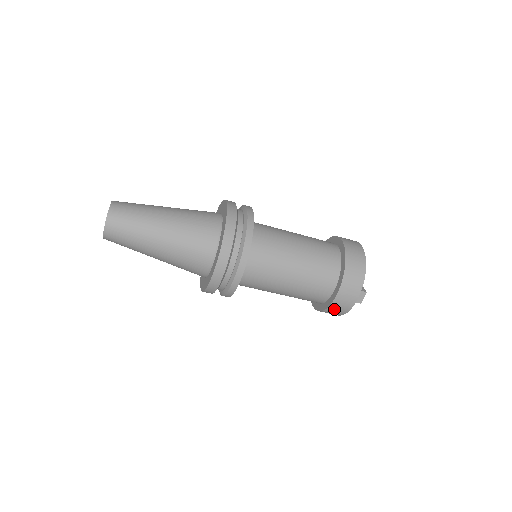
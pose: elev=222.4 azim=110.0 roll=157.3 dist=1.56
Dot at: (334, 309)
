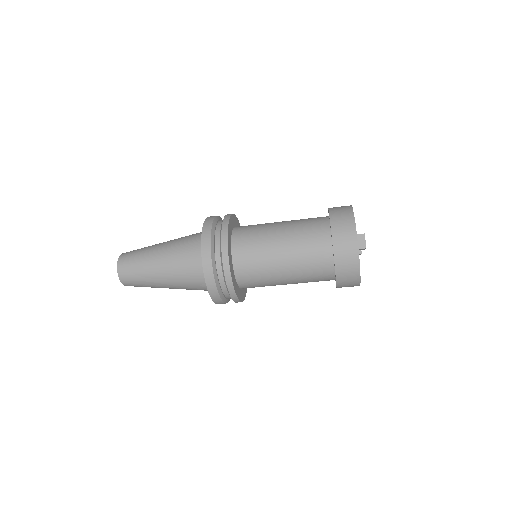
Dot at: (343, 267)
